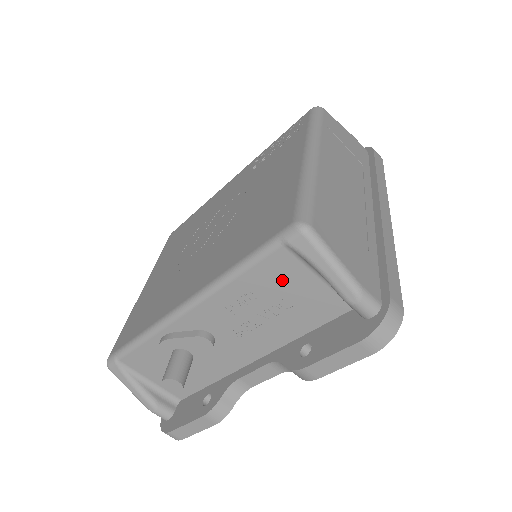
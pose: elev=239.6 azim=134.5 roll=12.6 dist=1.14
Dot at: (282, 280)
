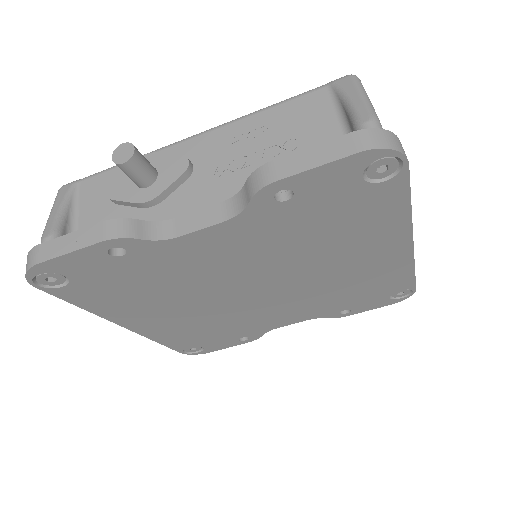
Dot at: (304, 119)
